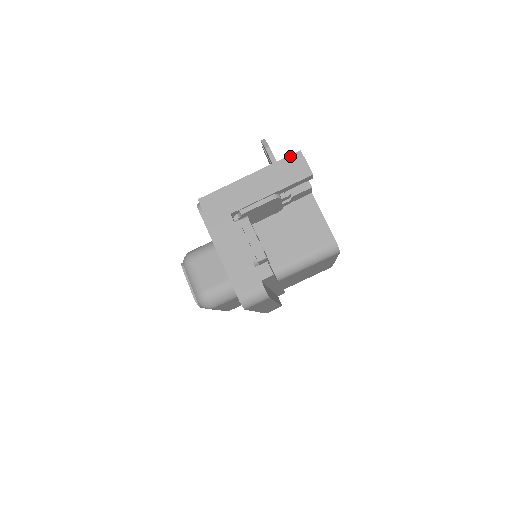
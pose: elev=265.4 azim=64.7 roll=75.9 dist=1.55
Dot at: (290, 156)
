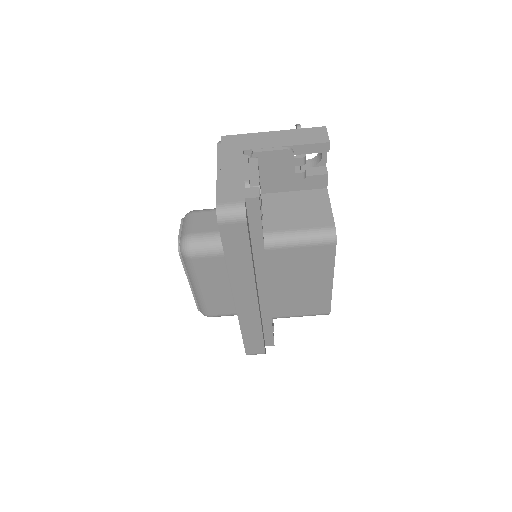
Dot at: (315, 128)
